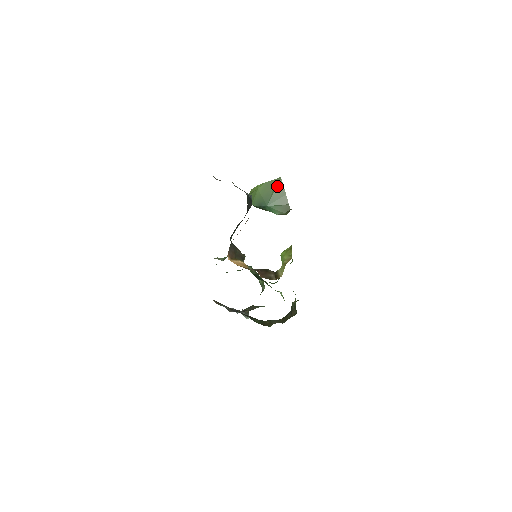
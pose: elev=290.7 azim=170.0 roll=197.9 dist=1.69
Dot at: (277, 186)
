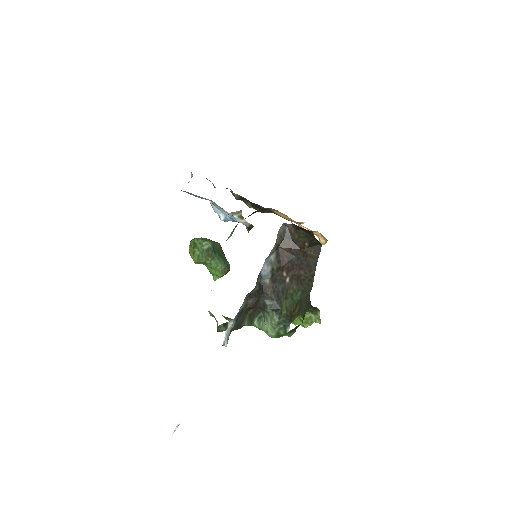
Dot at: (219, 246)
